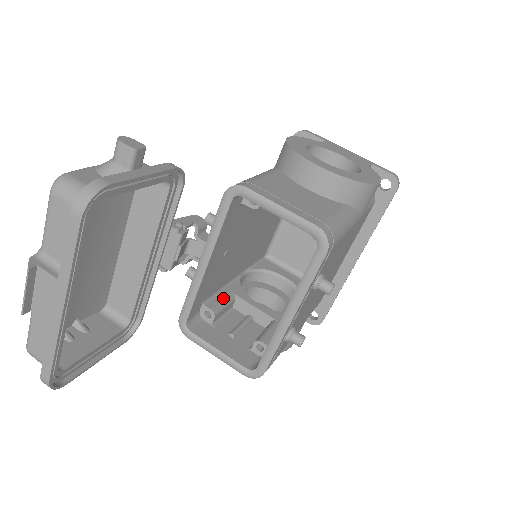
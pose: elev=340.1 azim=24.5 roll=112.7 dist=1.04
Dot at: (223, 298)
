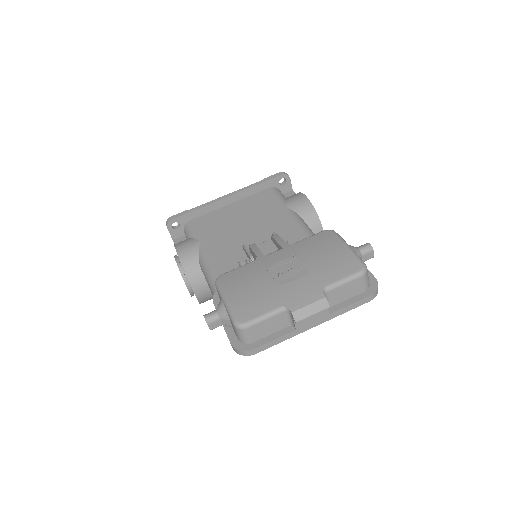
Dot at: occluded
